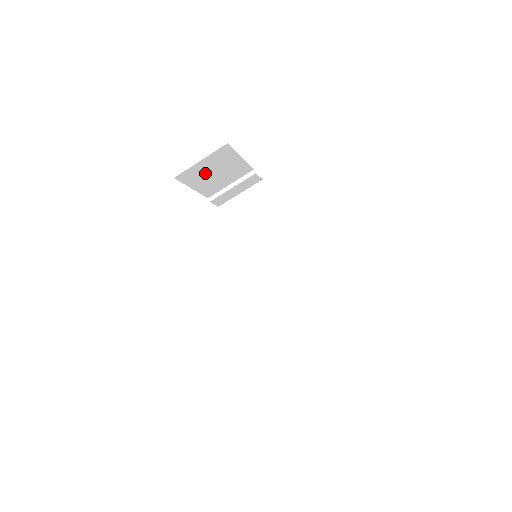
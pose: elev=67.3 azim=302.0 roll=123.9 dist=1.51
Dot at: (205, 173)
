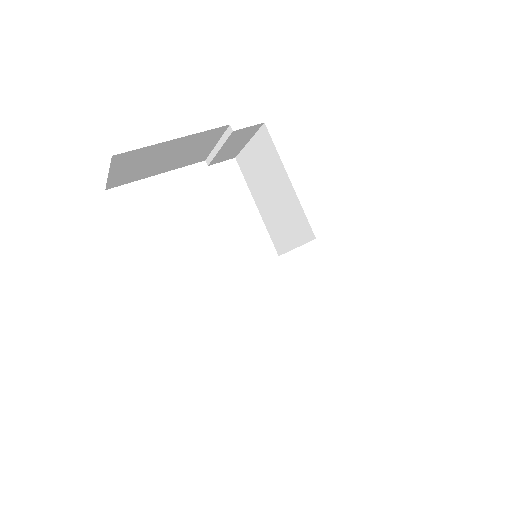
Dot at: (145, 167)
